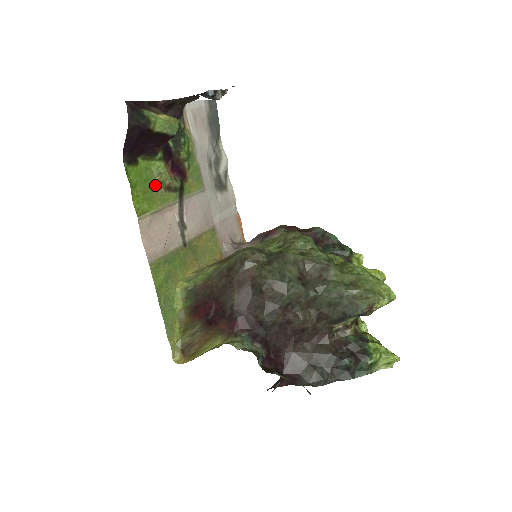
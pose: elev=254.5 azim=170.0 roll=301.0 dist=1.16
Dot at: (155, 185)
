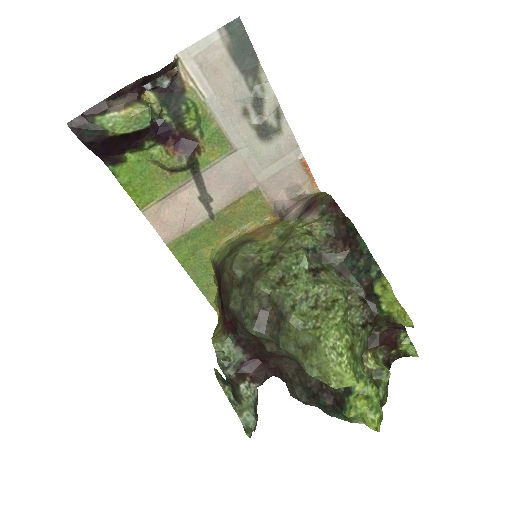
Dot at: (156, 172)
